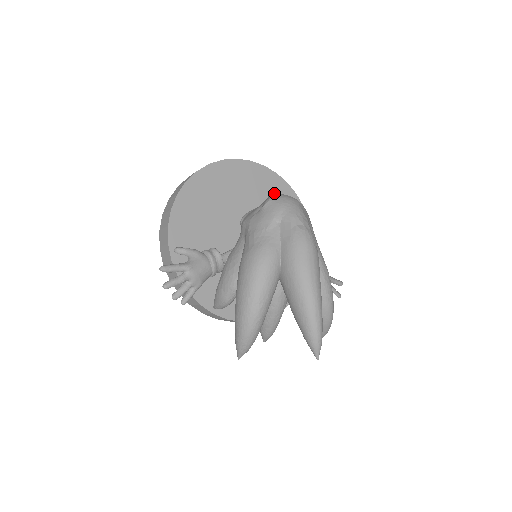
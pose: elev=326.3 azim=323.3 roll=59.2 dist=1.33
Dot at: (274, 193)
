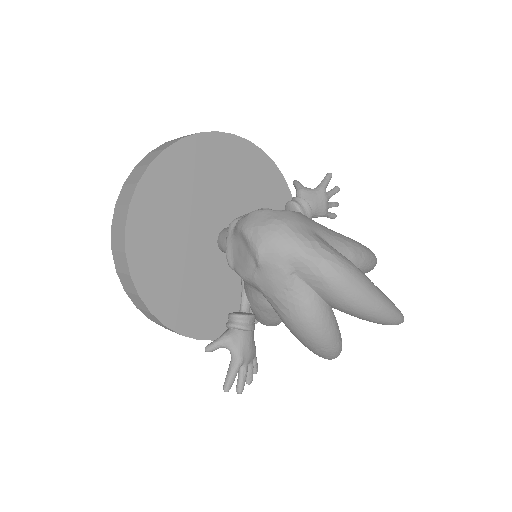
Dot at: (199, 163)
